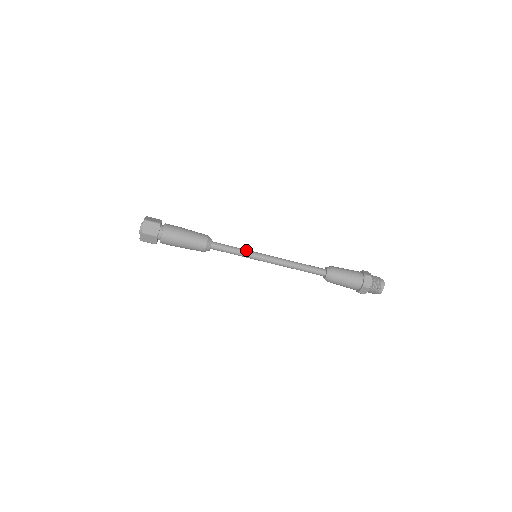
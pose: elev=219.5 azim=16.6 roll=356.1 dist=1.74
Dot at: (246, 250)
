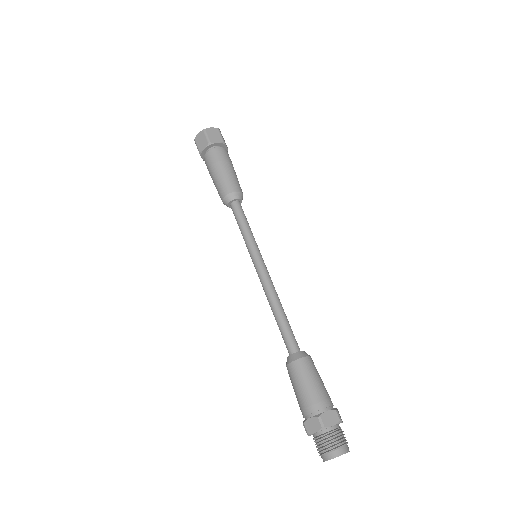
Dot at: occluded
